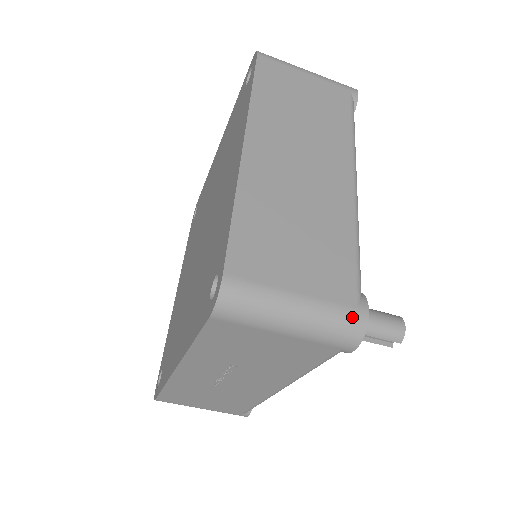
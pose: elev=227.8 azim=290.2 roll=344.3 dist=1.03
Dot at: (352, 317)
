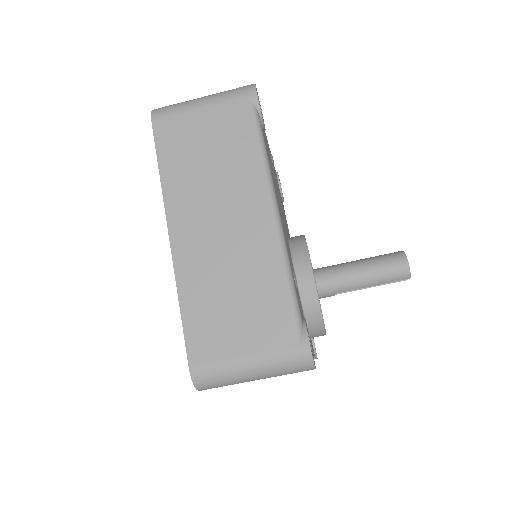
Dot at: (297, 355)
